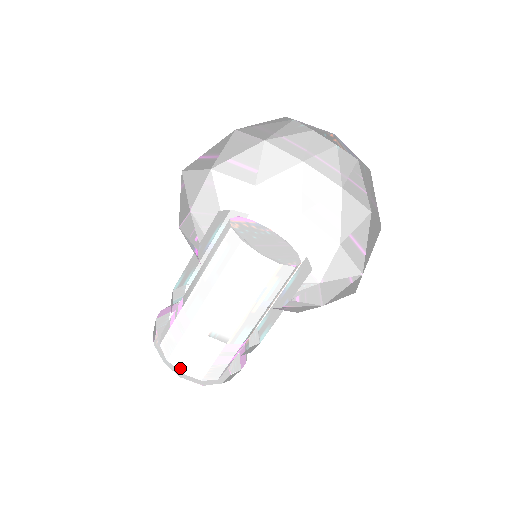
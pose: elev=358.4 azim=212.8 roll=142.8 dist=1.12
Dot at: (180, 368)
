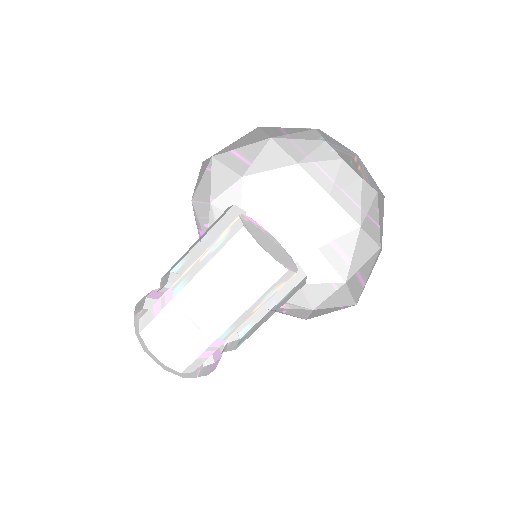
Dot at: (148, 344)
